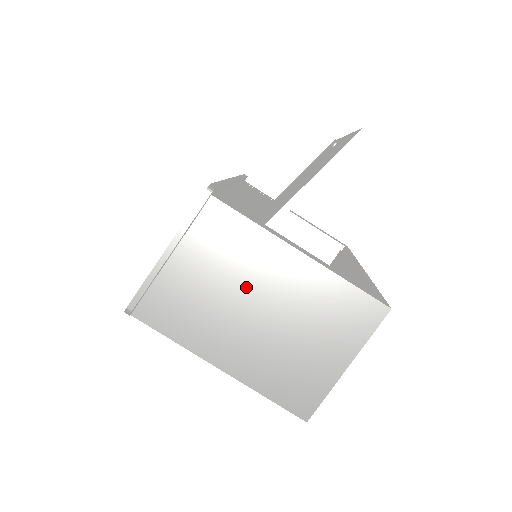
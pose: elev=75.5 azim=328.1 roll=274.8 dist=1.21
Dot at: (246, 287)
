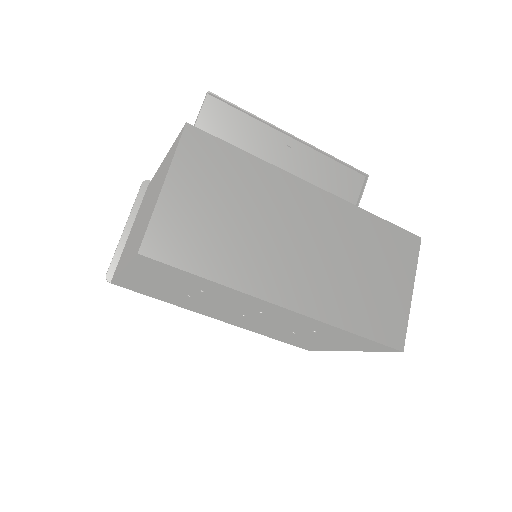
Dot at: occluded
